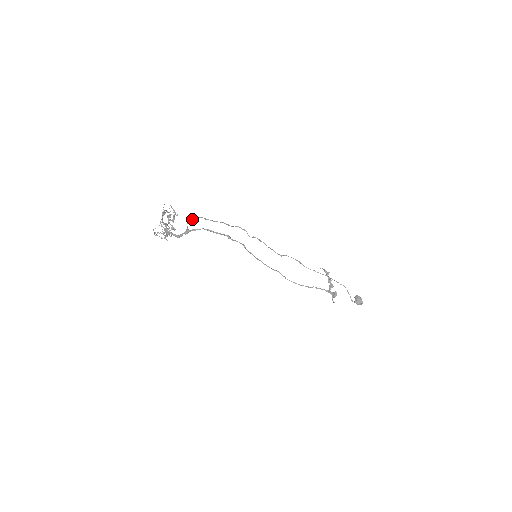
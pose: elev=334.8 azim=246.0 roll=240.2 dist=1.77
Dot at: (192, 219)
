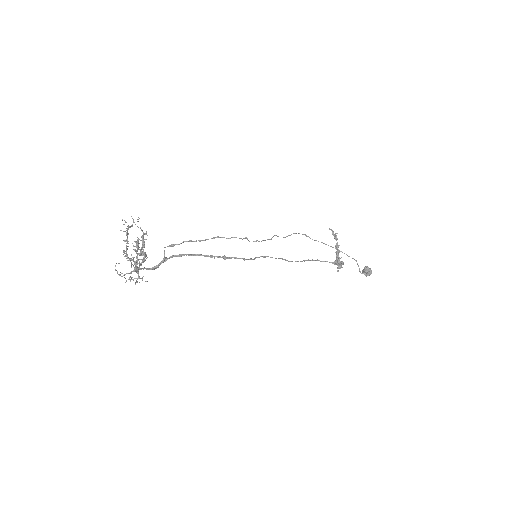
Dot at: (172, 245)
